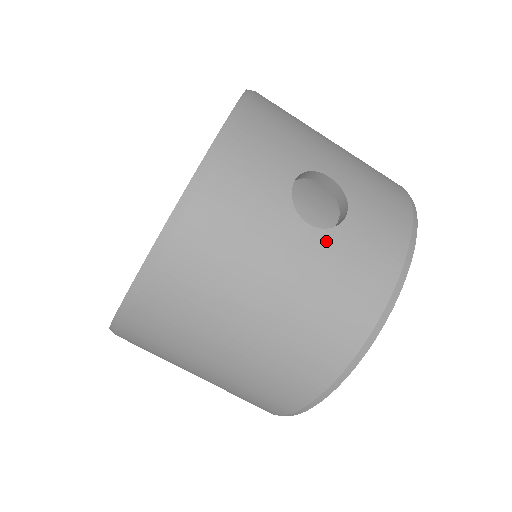
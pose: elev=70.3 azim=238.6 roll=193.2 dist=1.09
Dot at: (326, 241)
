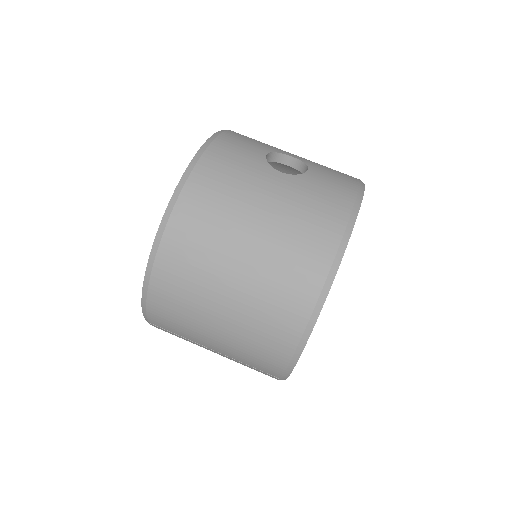
Dot at: (295, 180)
